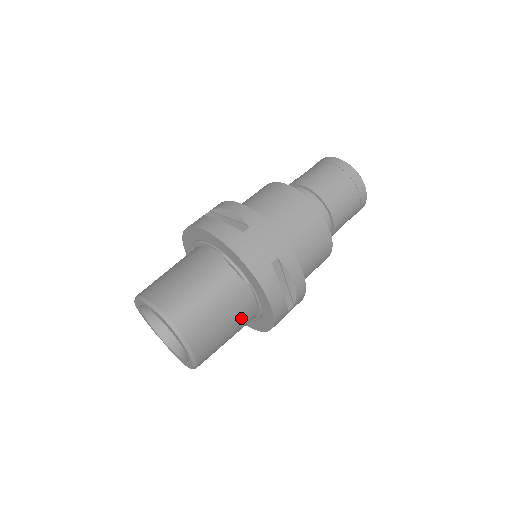
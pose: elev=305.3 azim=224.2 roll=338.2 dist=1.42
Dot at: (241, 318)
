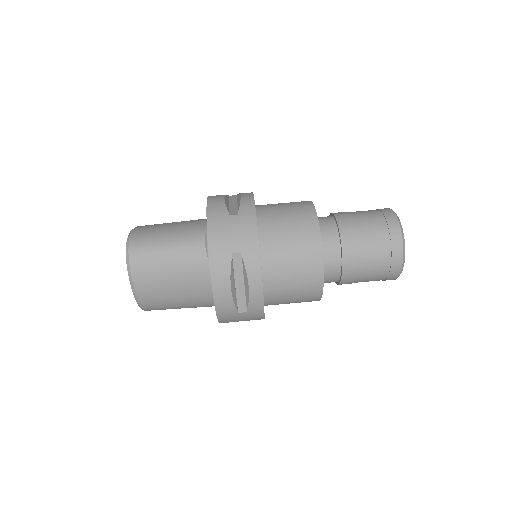
Dot at: (194, 290)
